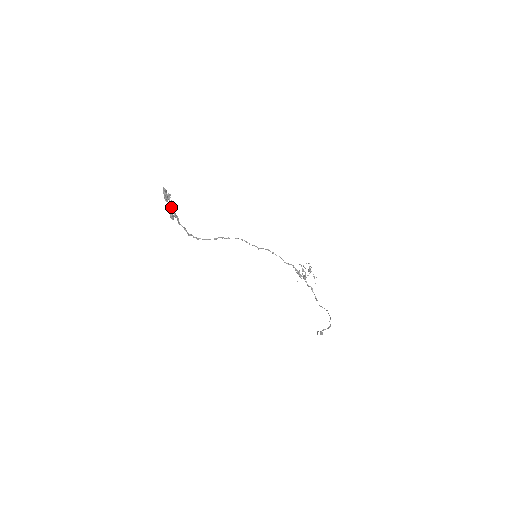
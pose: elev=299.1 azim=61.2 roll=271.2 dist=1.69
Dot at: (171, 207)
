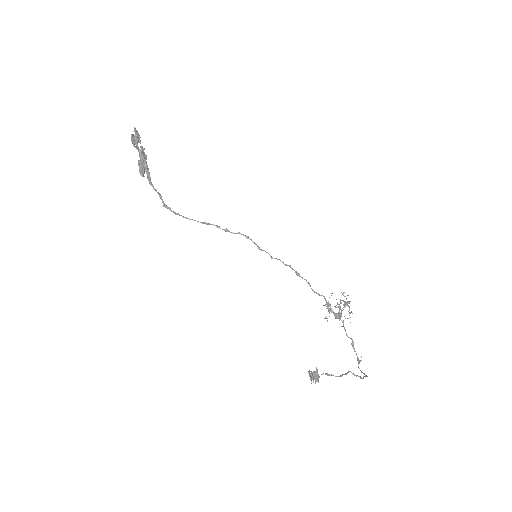
Dot at: (141, 157)
